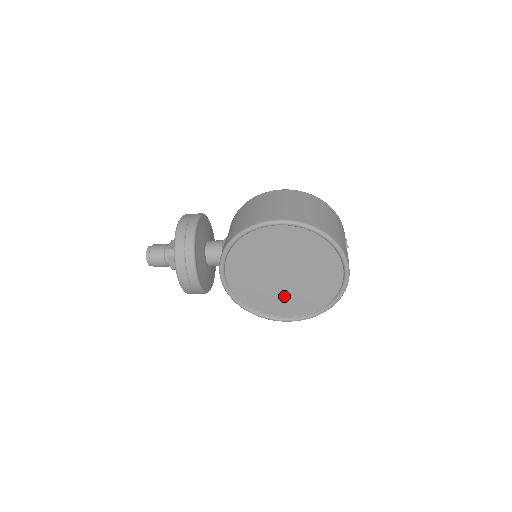
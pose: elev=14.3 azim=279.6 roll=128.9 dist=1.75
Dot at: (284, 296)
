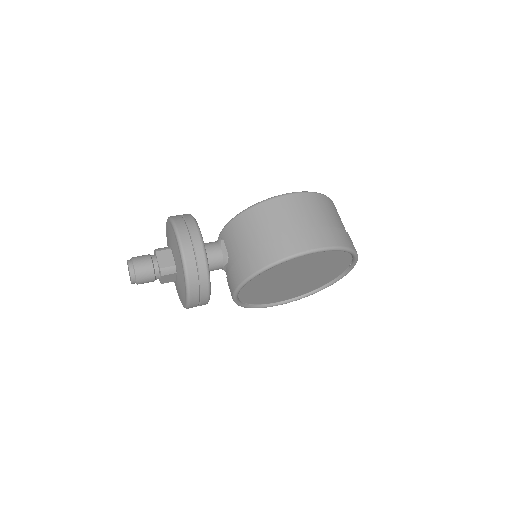
Dot at: (286, 291)
